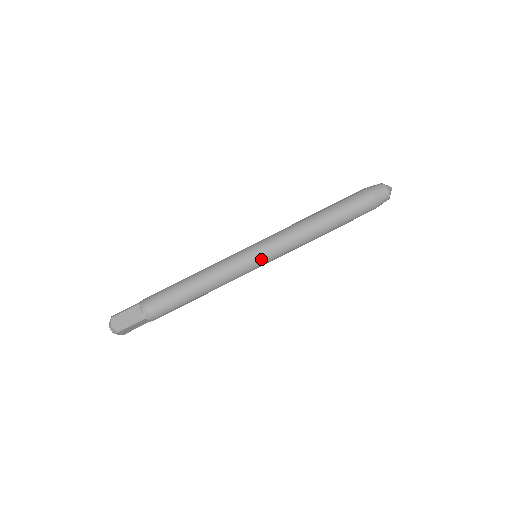
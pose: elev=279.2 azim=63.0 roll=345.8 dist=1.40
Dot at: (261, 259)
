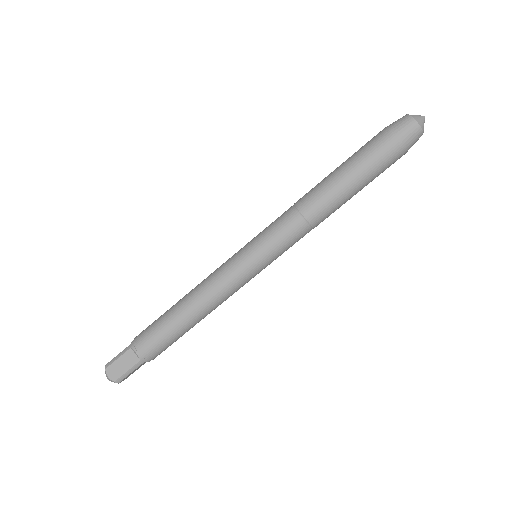
Dot at: (263, 263)
